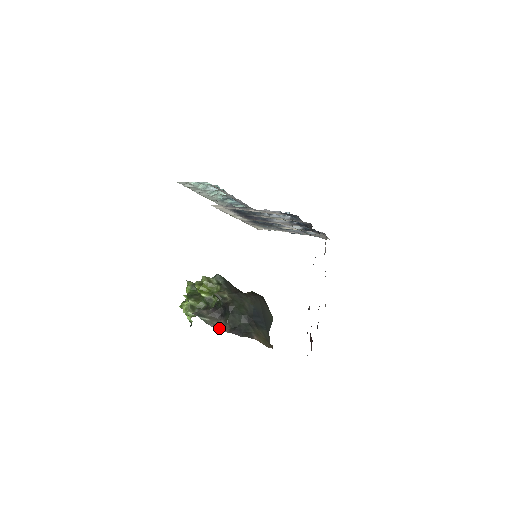
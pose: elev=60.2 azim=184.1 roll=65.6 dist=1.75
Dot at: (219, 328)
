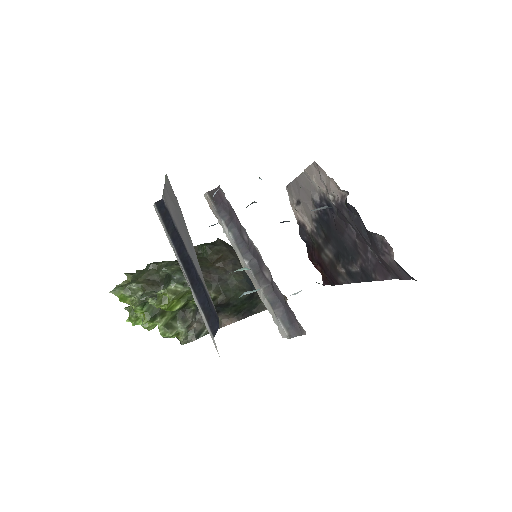
Dot at: (222, 324)
